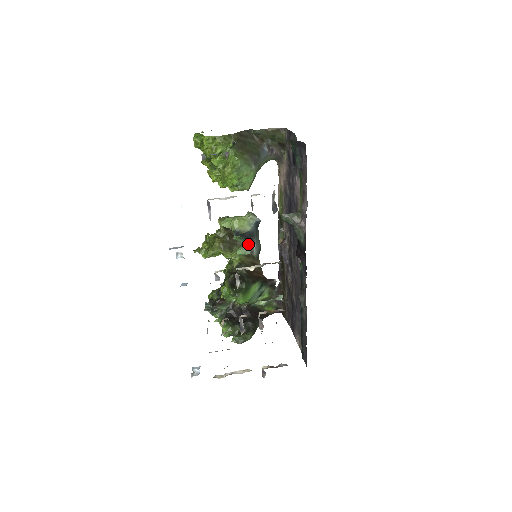
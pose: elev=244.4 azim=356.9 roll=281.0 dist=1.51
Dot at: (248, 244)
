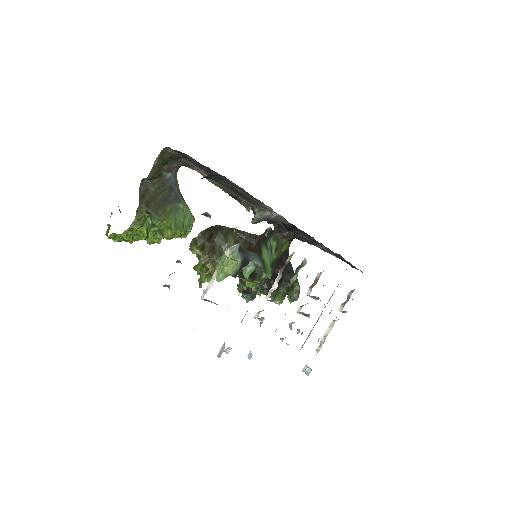
Dot at: occluded
